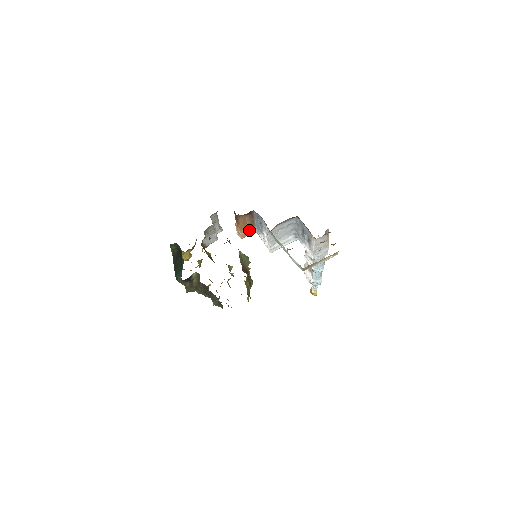
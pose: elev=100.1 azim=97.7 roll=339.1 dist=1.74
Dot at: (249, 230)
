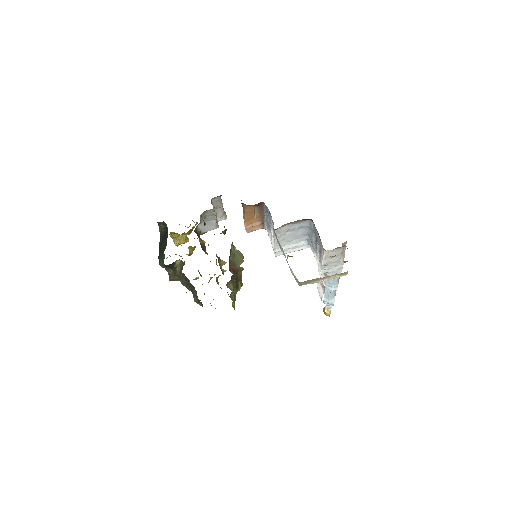
Dot at: (258, 225)
